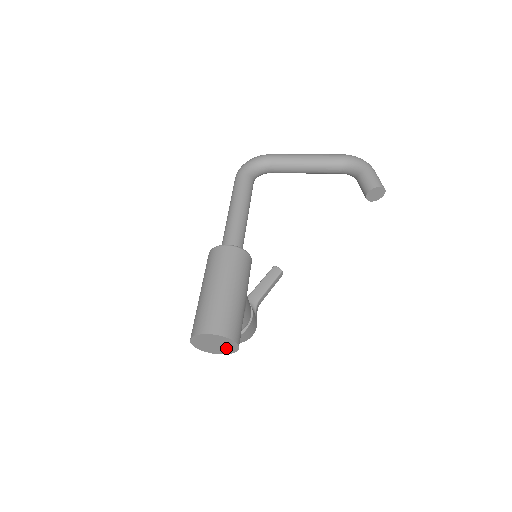
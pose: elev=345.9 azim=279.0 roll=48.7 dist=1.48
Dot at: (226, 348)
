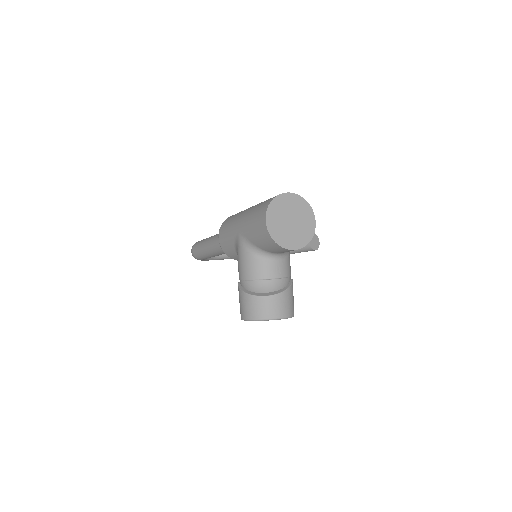
Dot at: (303, 229)
